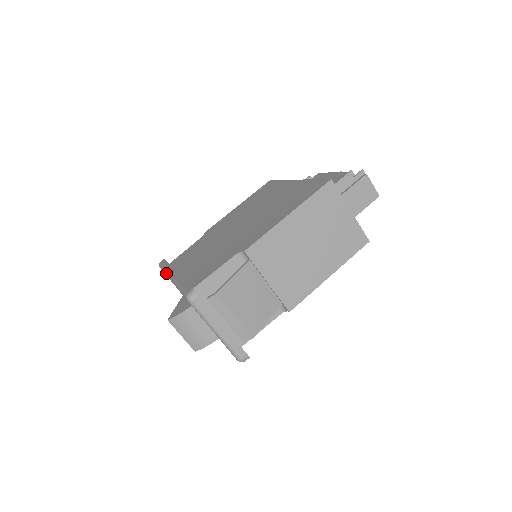
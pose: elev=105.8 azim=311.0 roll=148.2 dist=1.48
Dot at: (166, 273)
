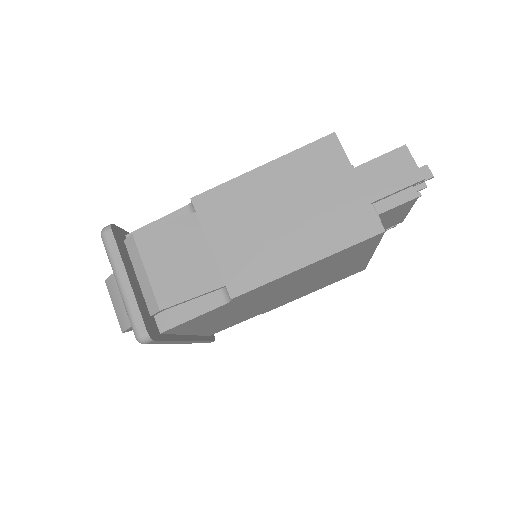
Dot at: occluded
